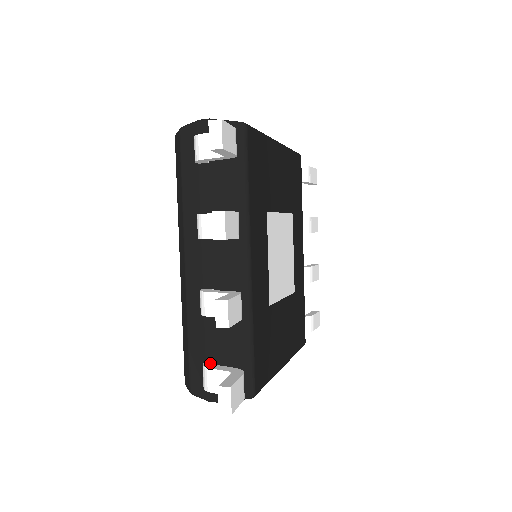
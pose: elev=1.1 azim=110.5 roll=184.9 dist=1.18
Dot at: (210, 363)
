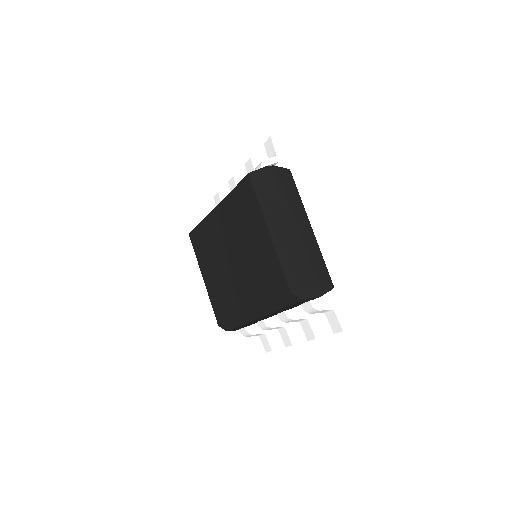
Dot at: (249, 329)
